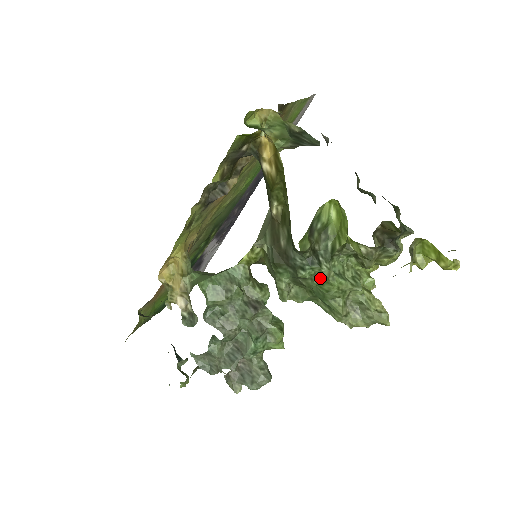
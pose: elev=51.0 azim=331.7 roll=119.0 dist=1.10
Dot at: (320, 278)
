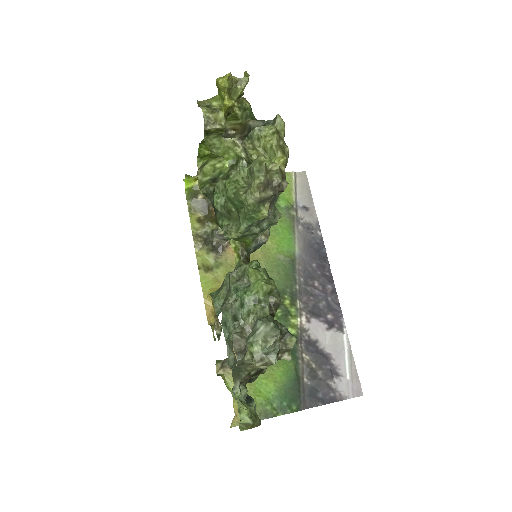
Dot at: (226, 194)
